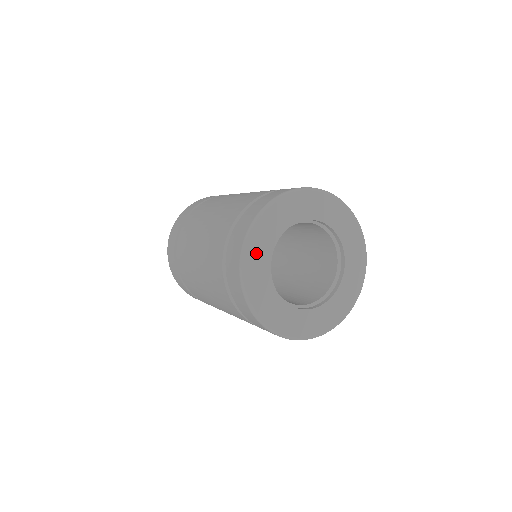
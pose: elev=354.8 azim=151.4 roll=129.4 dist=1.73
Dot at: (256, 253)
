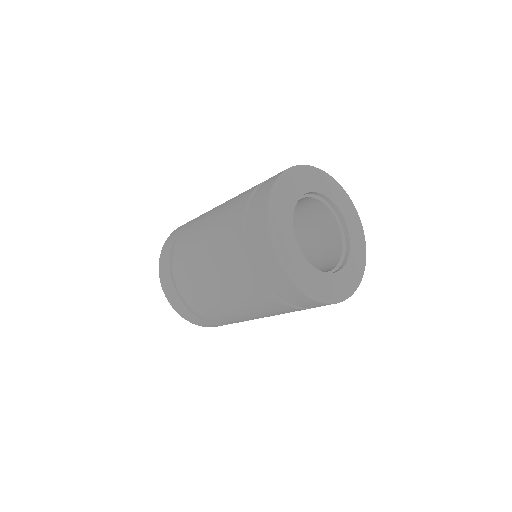
Dot at: (288, 253)
